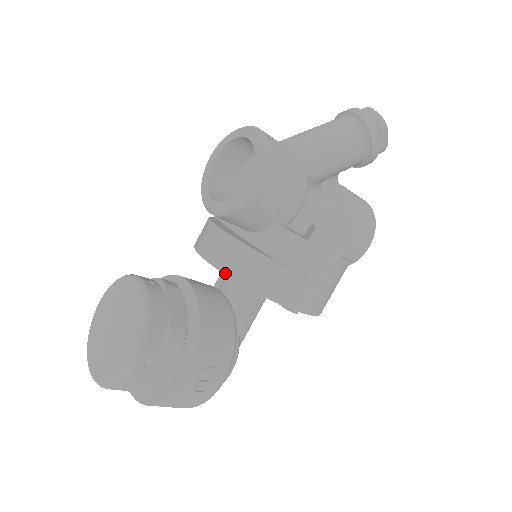
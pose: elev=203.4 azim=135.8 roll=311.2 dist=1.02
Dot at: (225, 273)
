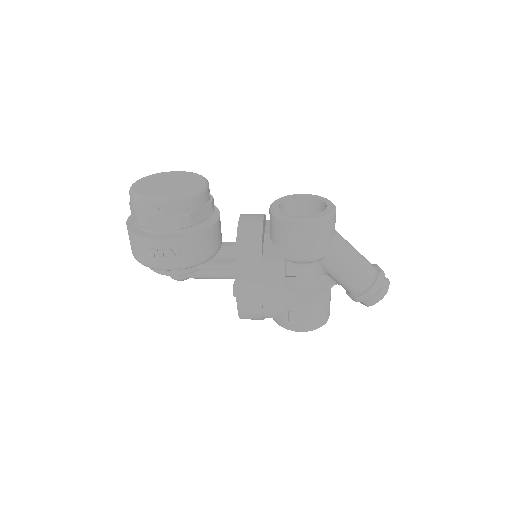
Dot at: (238, 234)
